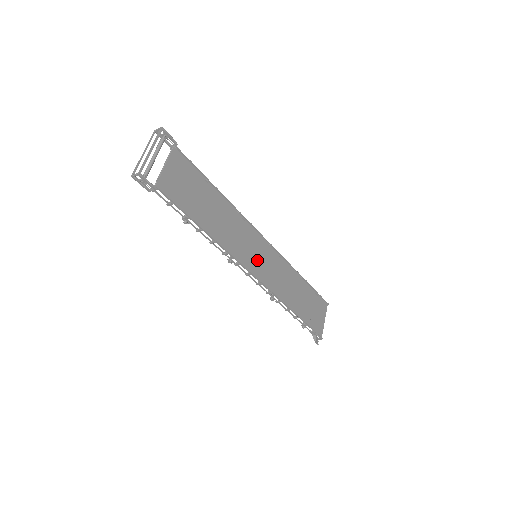
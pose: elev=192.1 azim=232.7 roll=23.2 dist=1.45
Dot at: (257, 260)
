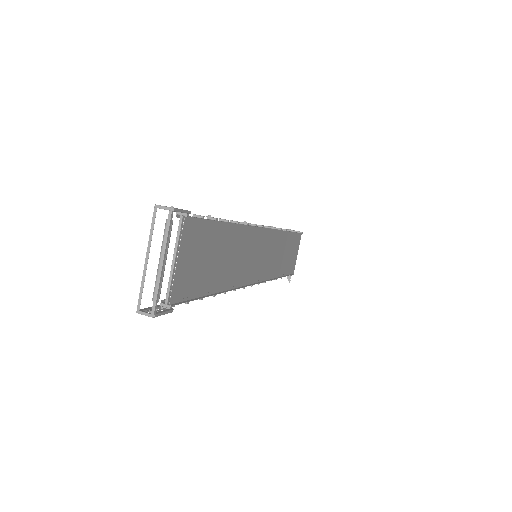
Dot at: (257, 261)
